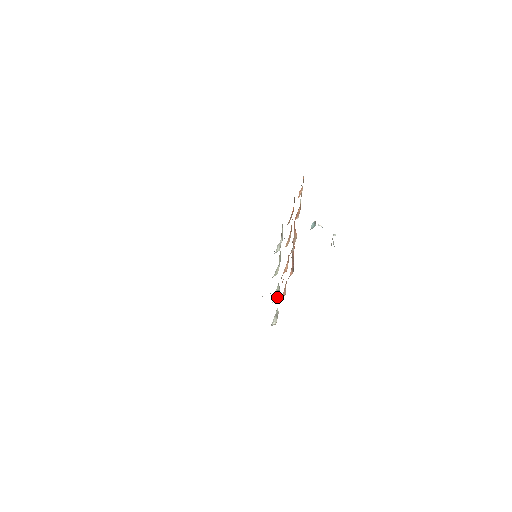
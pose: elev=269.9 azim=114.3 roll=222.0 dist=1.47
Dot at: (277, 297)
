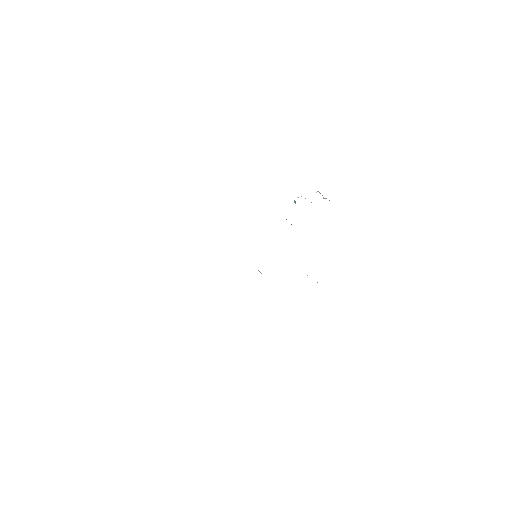
Dot at: occluded
